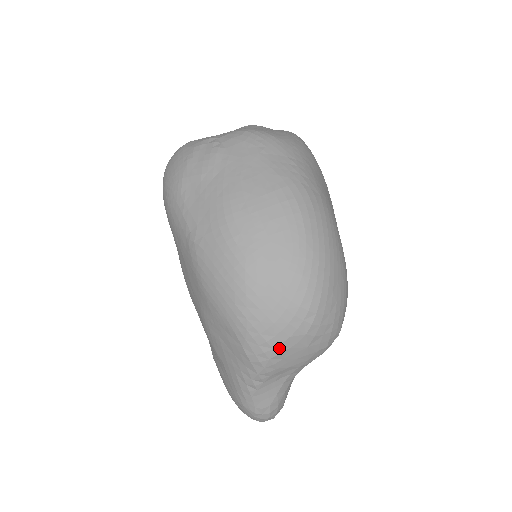
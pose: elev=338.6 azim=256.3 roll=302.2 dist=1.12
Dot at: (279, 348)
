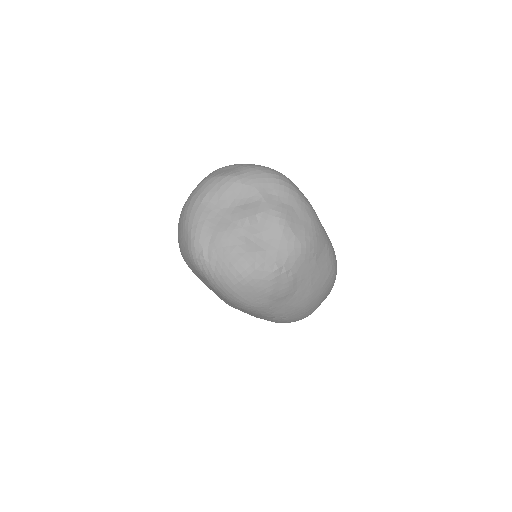
Dot at: occluded
